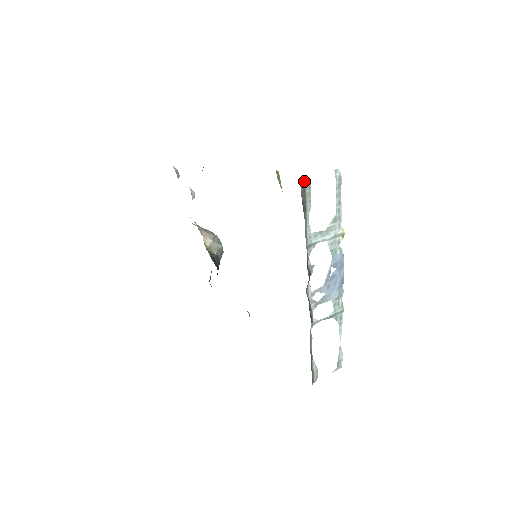
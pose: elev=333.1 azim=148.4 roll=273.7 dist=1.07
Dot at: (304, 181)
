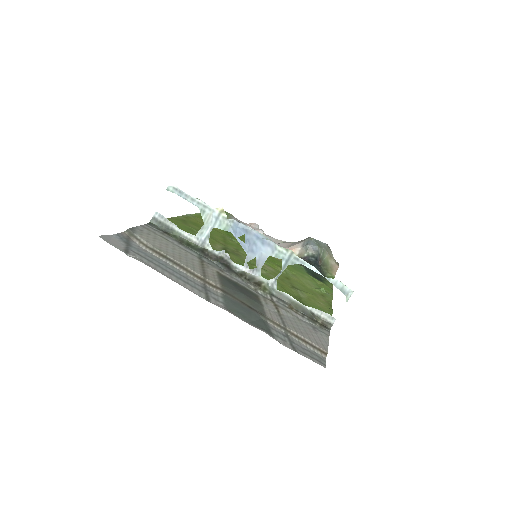
Dot at: (153, 219)
